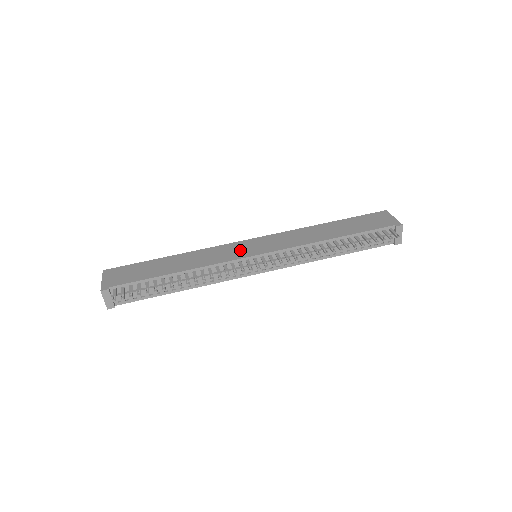
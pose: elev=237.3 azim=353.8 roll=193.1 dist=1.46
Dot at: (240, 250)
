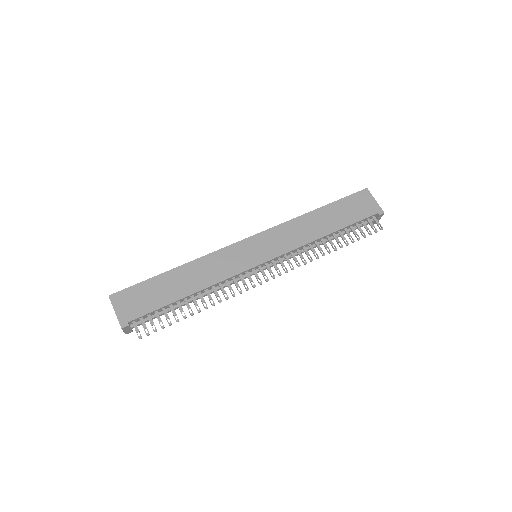
Dot at: (243, 257)
